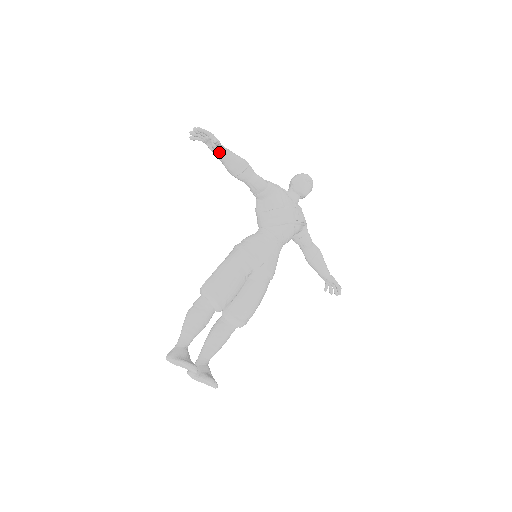
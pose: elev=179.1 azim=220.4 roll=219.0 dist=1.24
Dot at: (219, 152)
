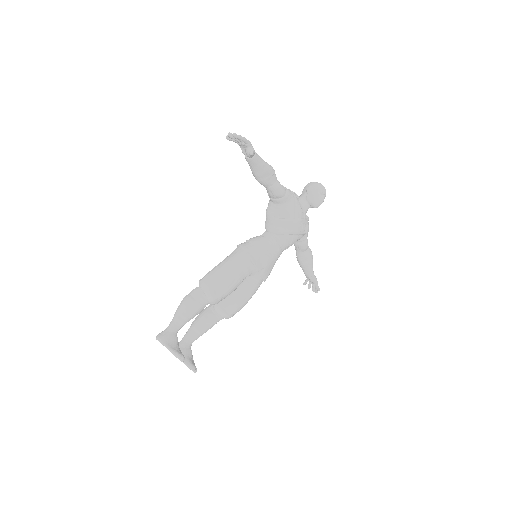
Dot at: (251, 159)
